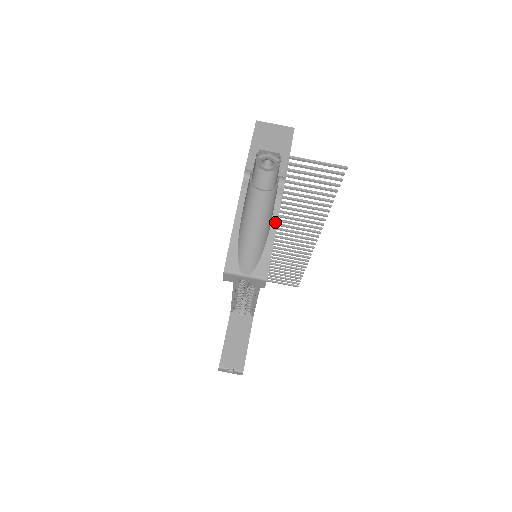
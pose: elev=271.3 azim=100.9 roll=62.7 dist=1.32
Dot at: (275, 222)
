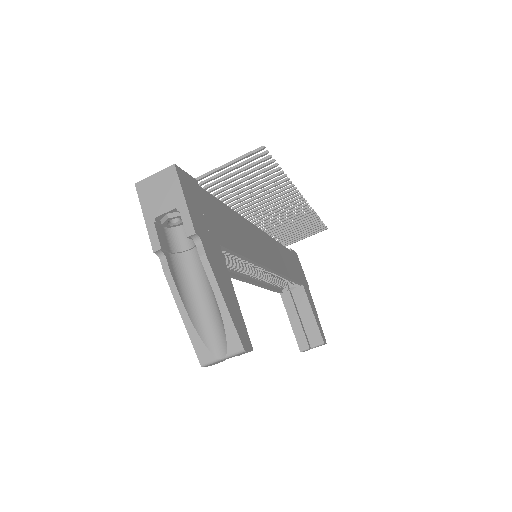
Dot at: (216, 287)
